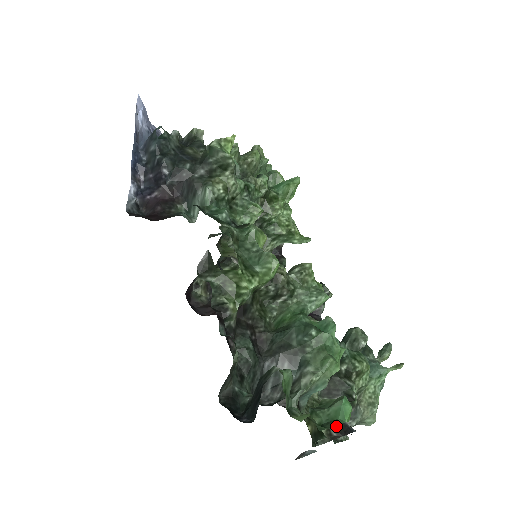
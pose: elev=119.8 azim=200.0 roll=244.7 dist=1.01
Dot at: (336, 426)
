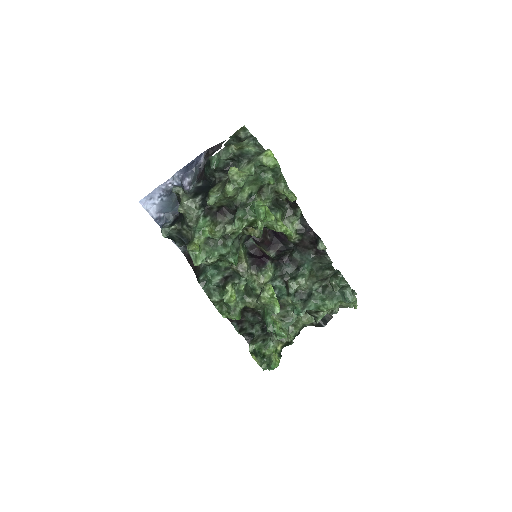
Dot at: (315, 323)
